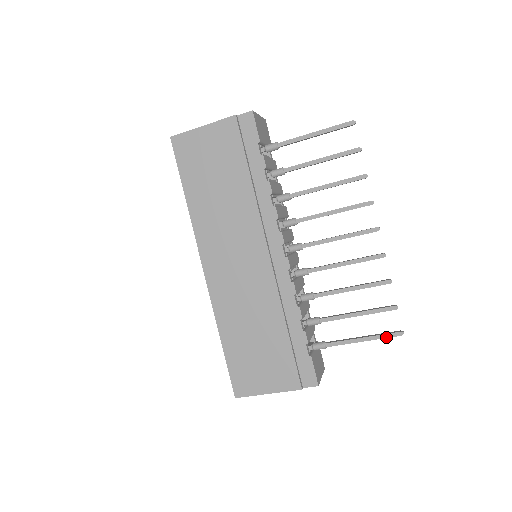
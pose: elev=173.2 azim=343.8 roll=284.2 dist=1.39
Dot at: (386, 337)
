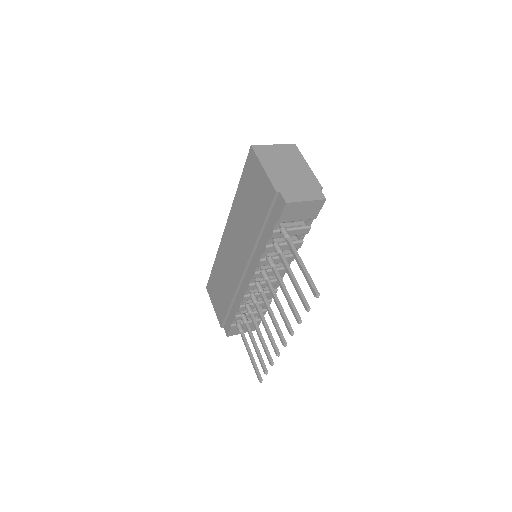
Dot at: (255, 371)
